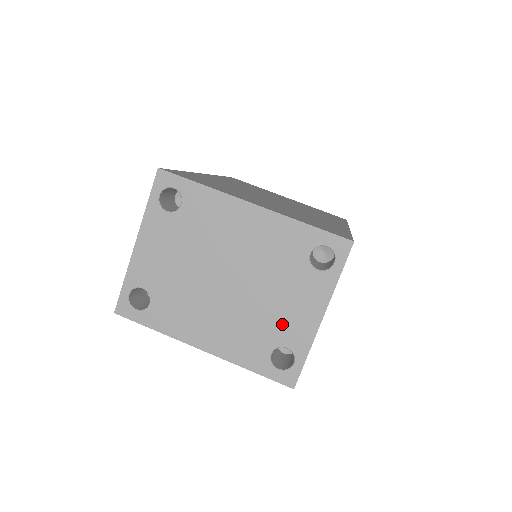
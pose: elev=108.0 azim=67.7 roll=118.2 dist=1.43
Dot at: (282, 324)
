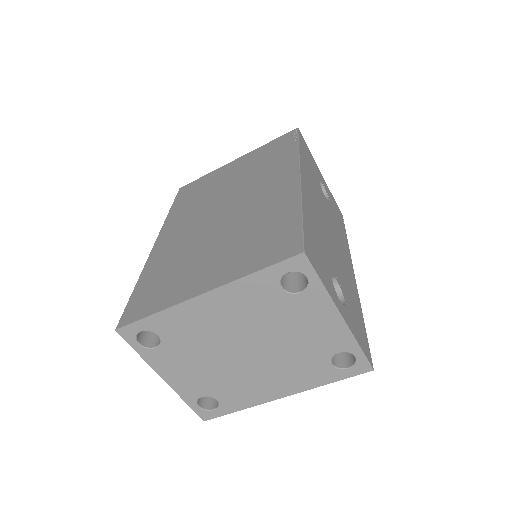
Dot at: (317, 343)
